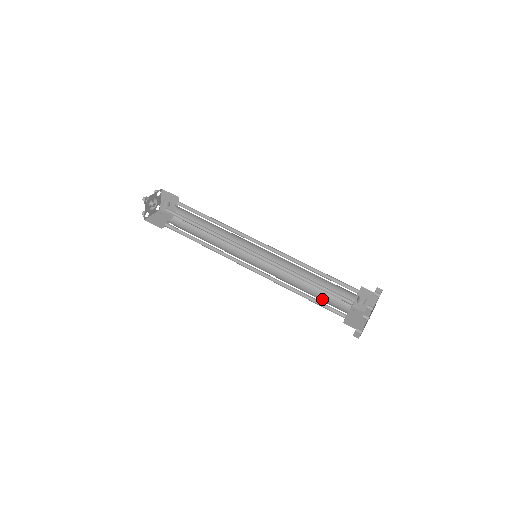
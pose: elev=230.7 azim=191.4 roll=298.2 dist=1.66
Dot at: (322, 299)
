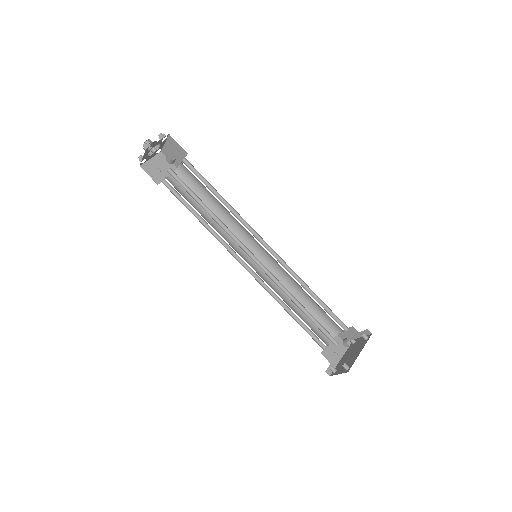
Dot at: (309, 322)
